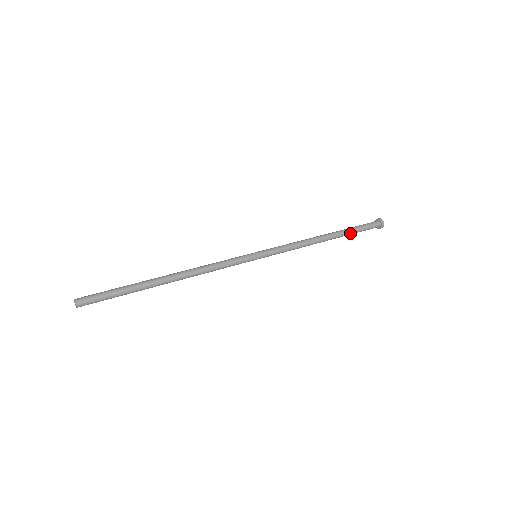
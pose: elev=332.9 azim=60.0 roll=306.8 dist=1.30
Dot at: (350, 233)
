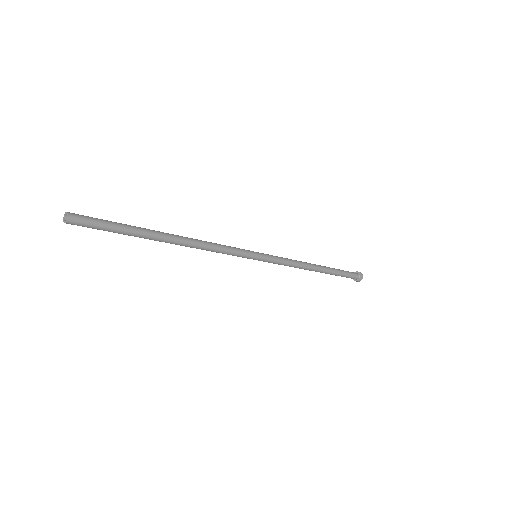
Dot at: (336, 270)
